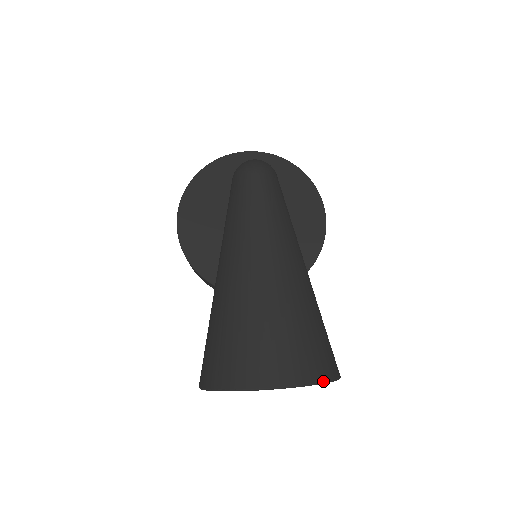
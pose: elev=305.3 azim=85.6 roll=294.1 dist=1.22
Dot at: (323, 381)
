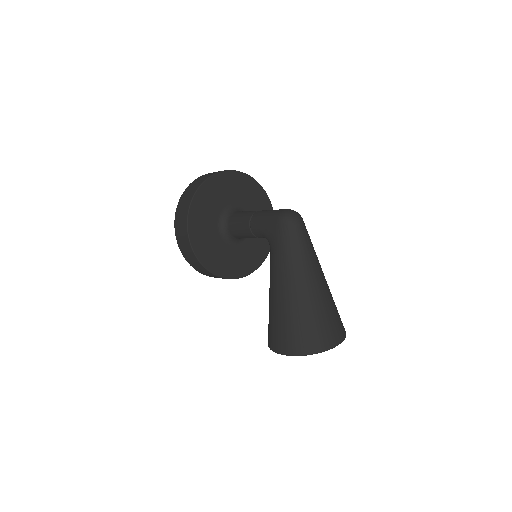
Dot at: occluded
